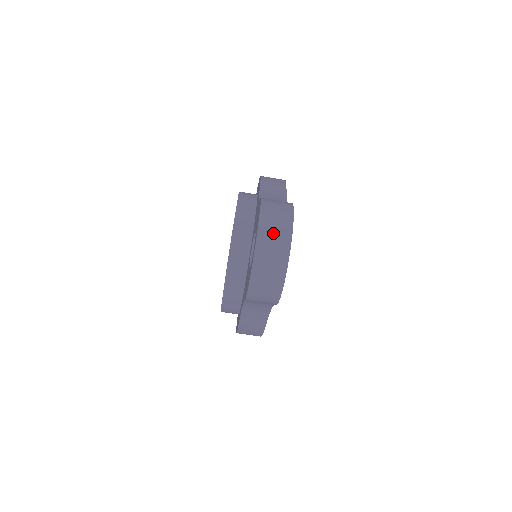
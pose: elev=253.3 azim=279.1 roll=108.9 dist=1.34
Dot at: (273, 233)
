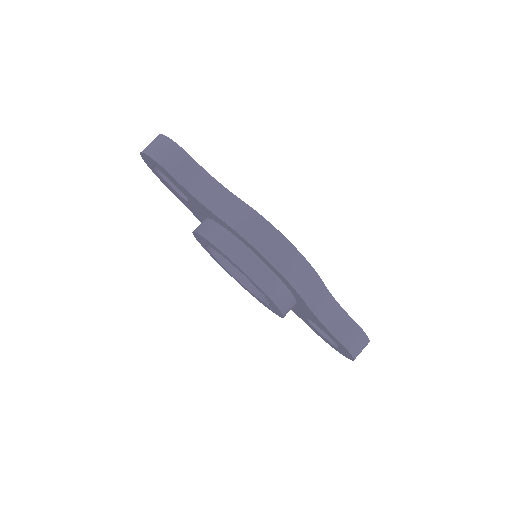
Dot at: occluded
